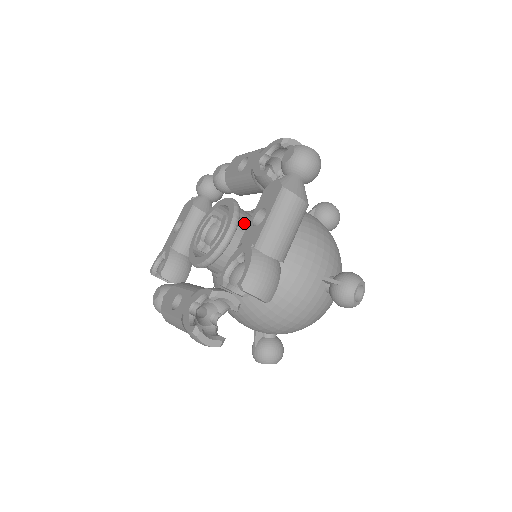
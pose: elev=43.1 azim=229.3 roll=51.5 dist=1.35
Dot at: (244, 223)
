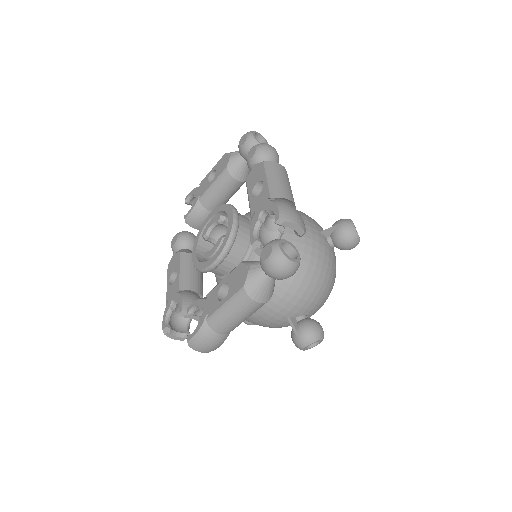
Dot at: (235, 253)
